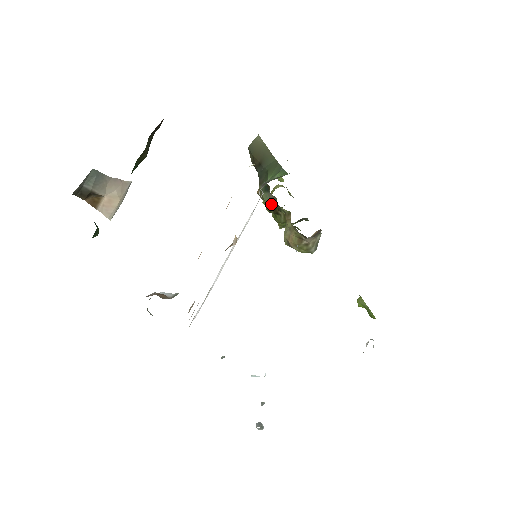
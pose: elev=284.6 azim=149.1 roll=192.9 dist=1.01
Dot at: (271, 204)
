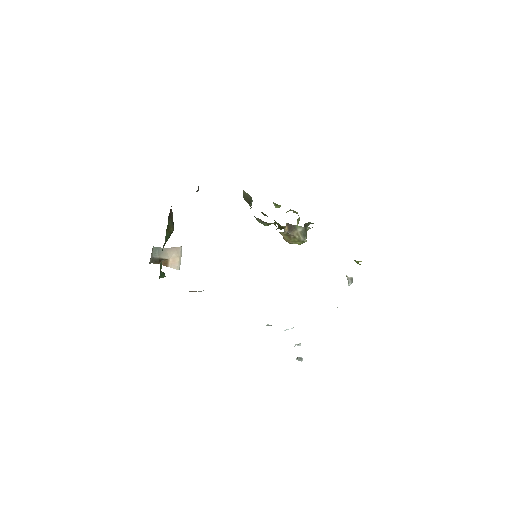
Dot at: (264, 224)
